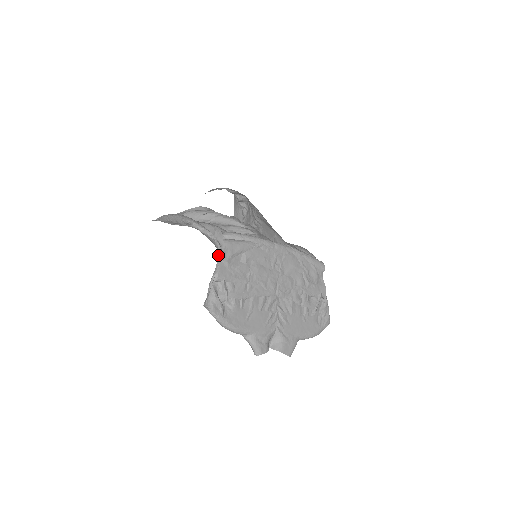
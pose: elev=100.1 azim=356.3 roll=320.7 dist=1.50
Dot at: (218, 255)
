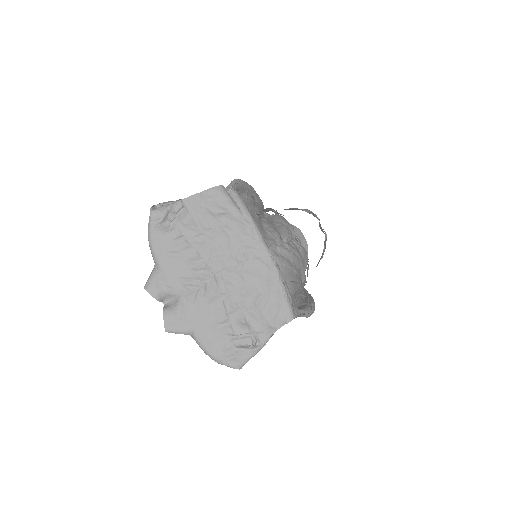
Dot at: occluded
